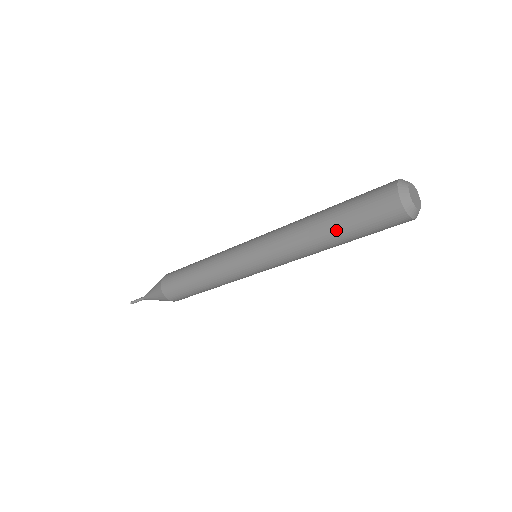
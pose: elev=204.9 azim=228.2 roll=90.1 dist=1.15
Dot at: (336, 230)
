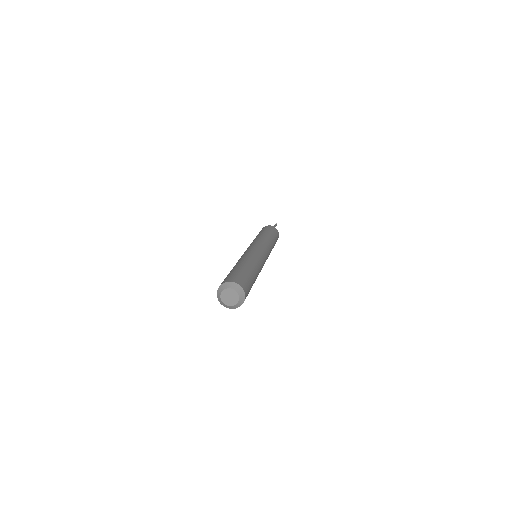
Dot at: occluded
